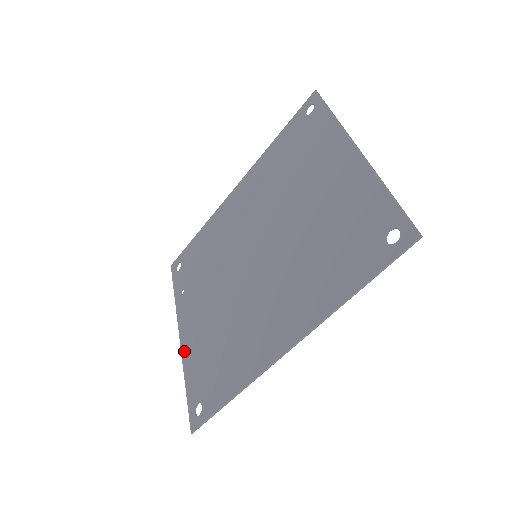
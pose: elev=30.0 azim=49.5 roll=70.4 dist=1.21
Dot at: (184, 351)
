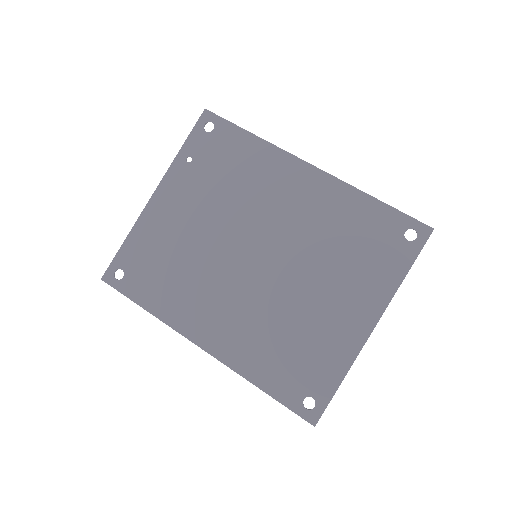
Dot at: (146, 214)
